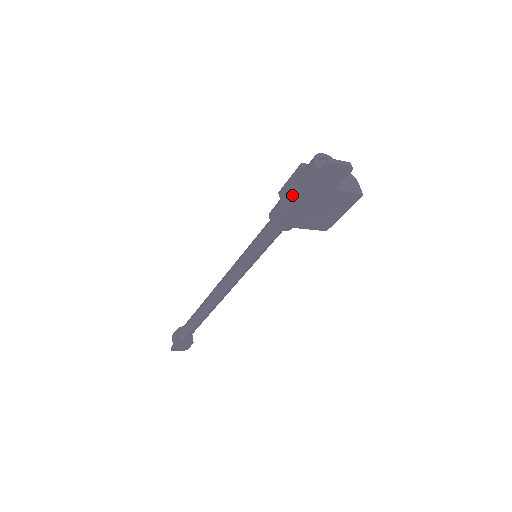
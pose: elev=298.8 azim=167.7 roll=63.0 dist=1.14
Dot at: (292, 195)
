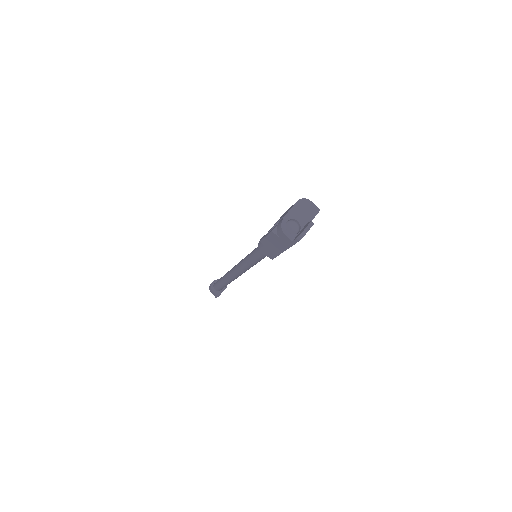
Dot at: (276, 248)
